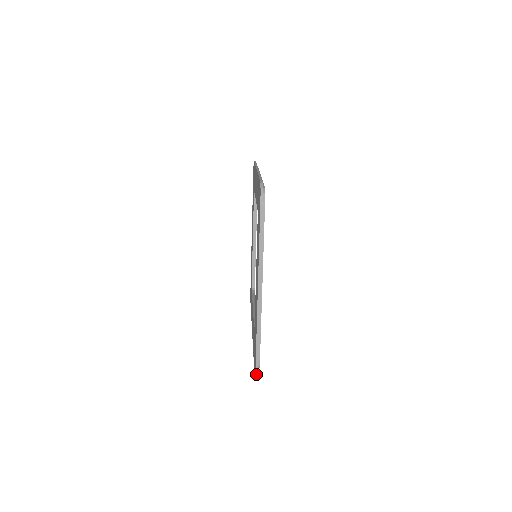
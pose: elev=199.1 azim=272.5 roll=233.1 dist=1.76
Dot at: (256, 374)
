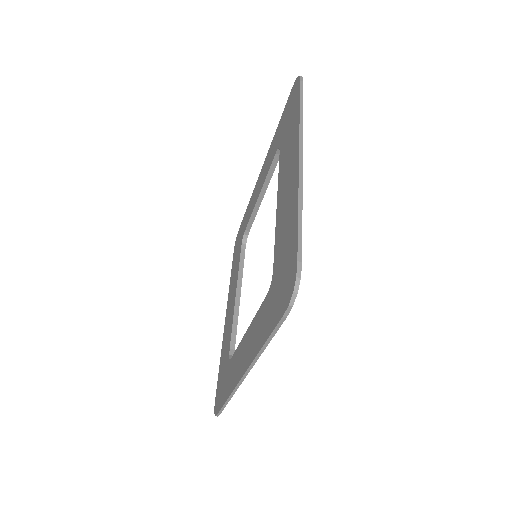
Dot at: (297, 283)
